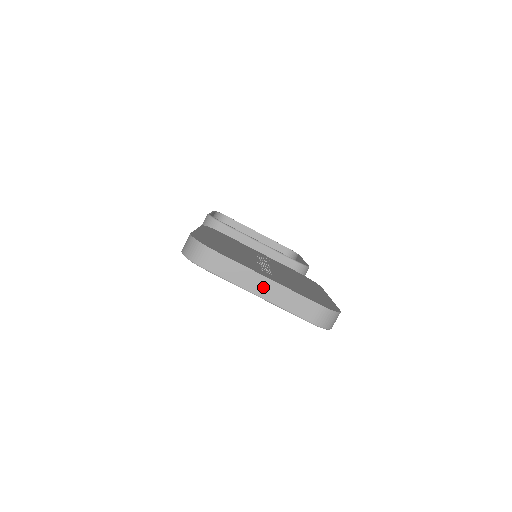
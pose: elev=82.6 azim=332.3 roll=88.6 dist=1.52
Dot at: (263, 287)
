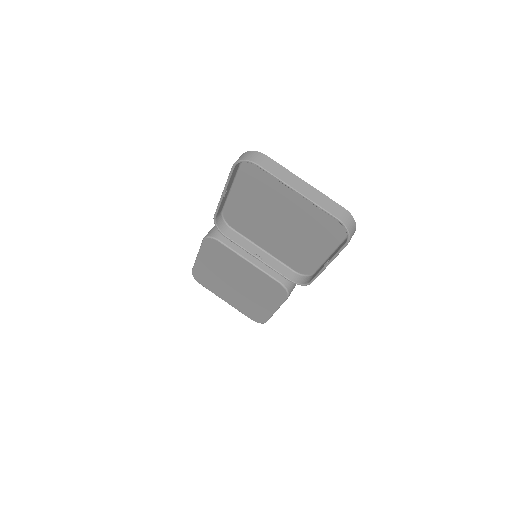
Dot at: (301, 186)
